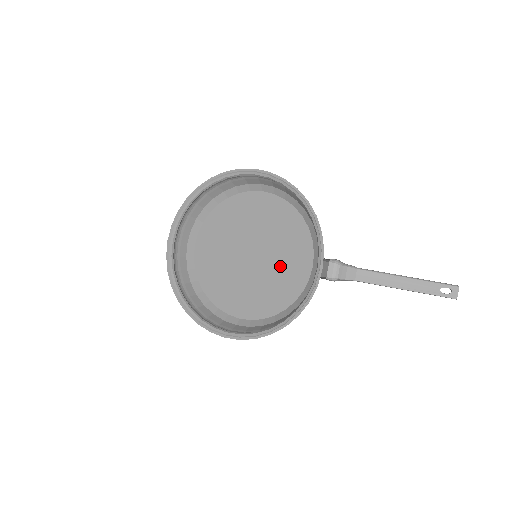
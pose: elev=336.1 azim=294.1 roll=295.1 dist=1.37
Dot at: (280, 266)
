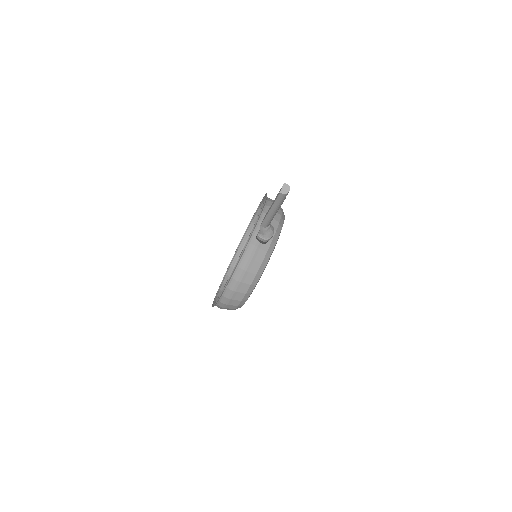
Dot at: occluded
